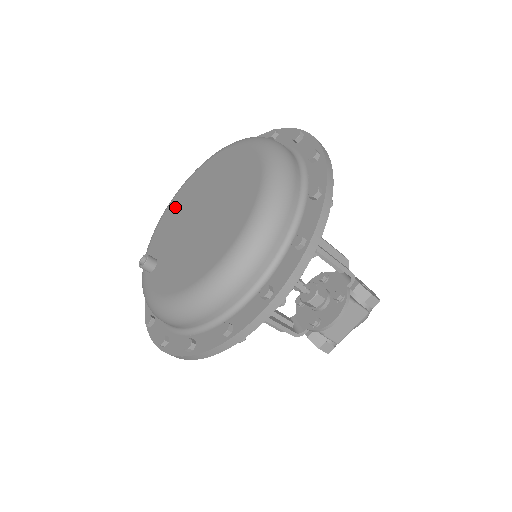
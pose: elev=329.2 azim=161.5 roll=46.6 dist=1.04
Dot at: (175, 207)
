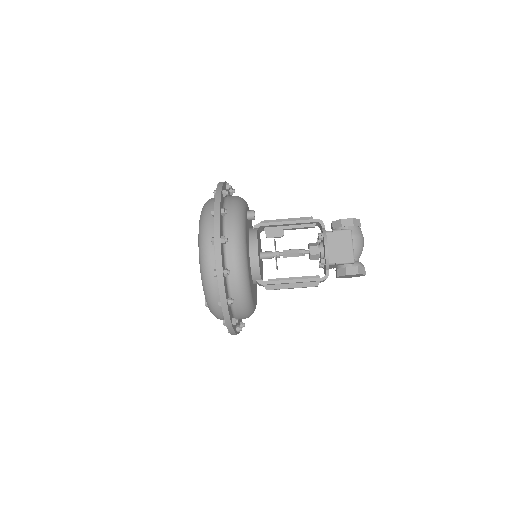
Dot at: occluded
